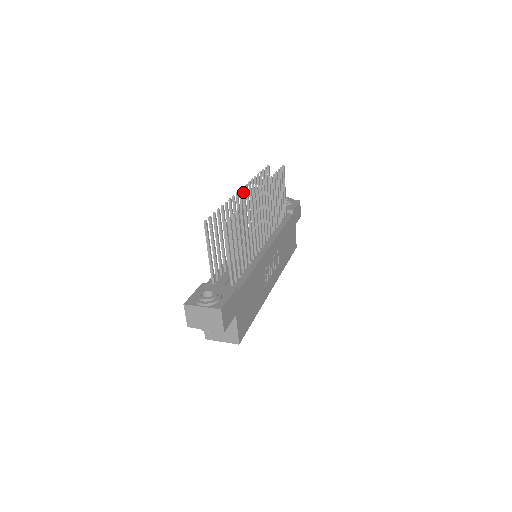
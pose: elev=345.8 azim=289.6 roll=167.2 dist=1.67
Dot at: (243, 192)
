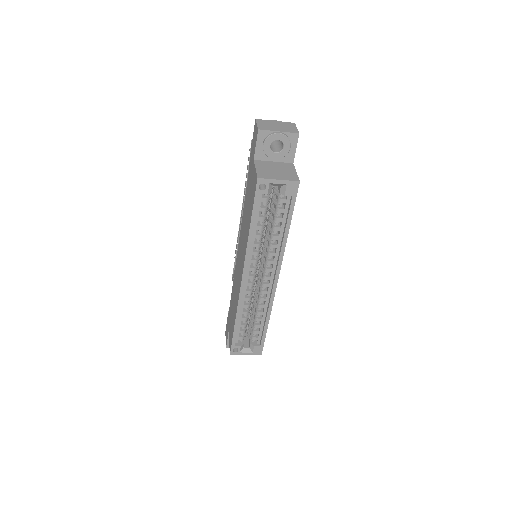
Dot at: (241, 220)
